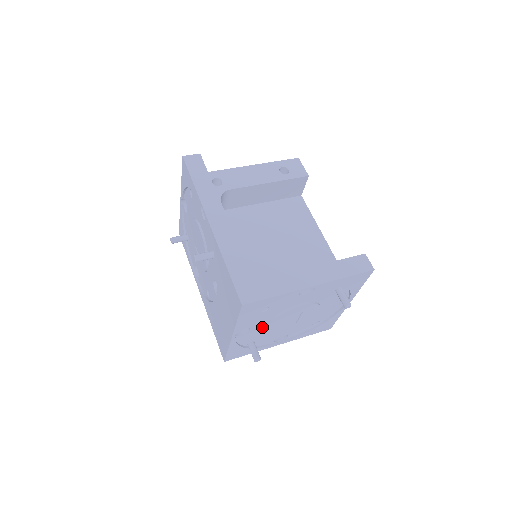
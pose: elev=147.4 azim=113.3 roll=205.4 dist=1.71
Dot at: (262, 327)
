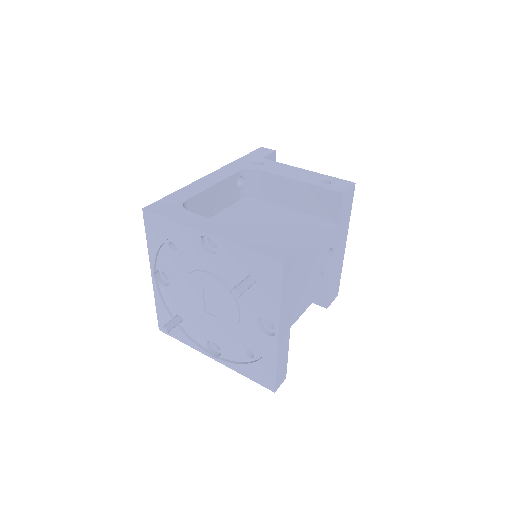
Dot at: (182, 290)
